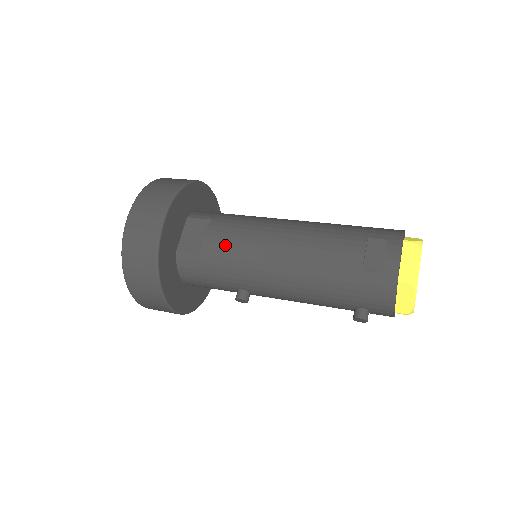
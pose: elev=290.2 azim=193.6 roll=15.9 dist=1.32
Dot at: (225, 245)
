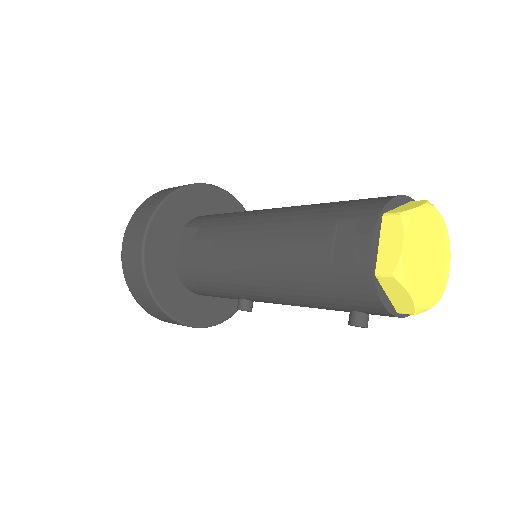
Dot at: (207, 254)
